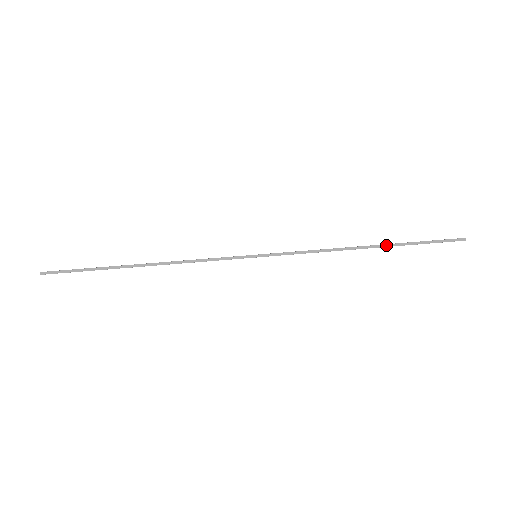
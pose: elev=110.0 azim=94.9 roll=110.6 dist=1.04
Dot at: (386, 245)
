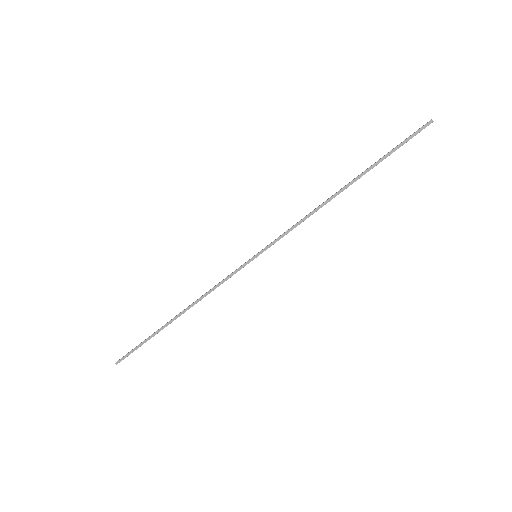
Dot at: (359, 176)
